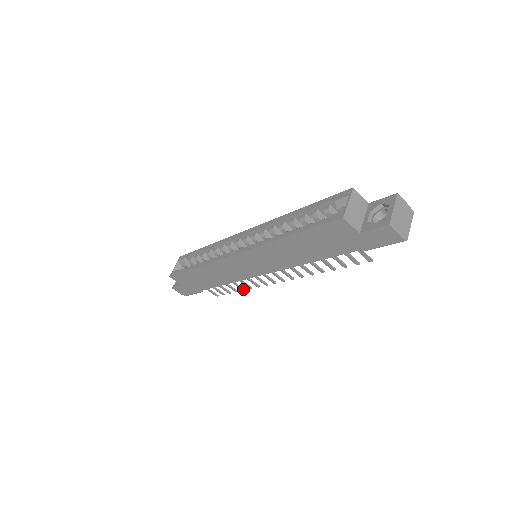
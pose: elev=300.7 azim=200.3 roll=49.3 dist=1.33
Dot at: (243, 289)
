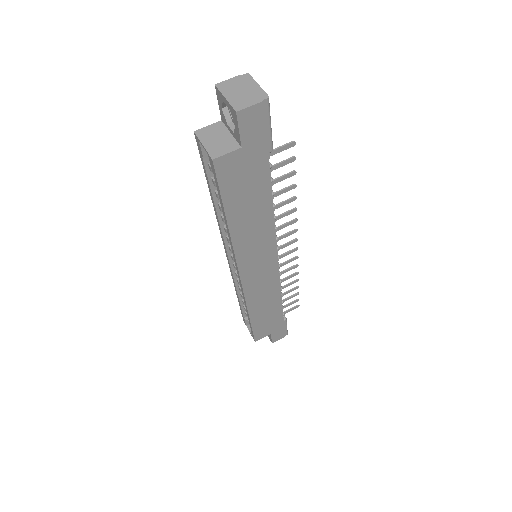
Dot at: (296, 281)
